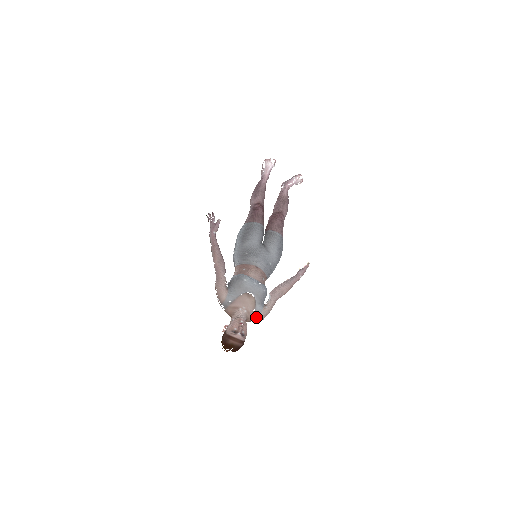
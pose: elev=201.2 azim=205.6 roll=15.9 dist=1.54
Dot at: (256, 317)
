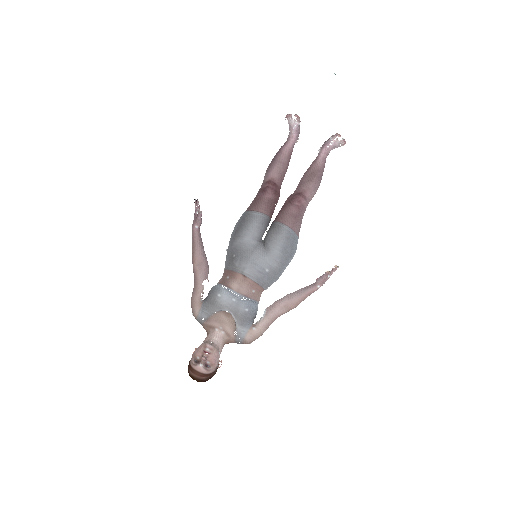
Dot at: (239, 340)
